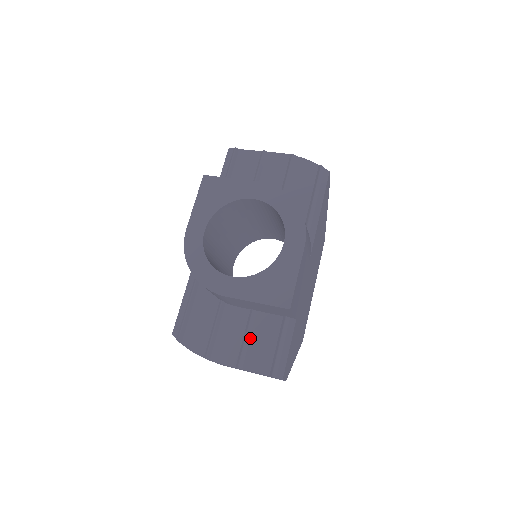
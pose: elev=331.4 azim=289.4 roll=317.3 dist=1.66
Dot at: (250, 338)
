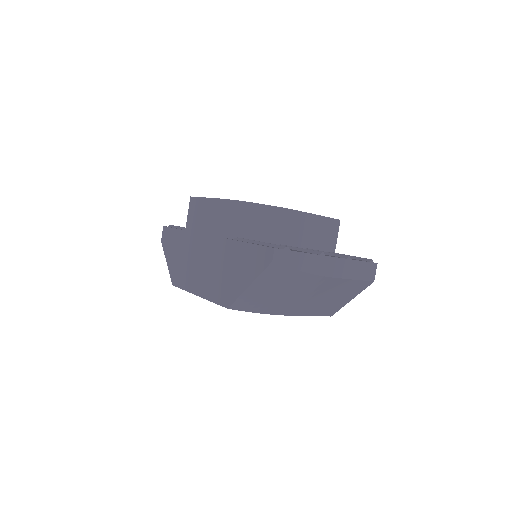
Dot at: occluded
